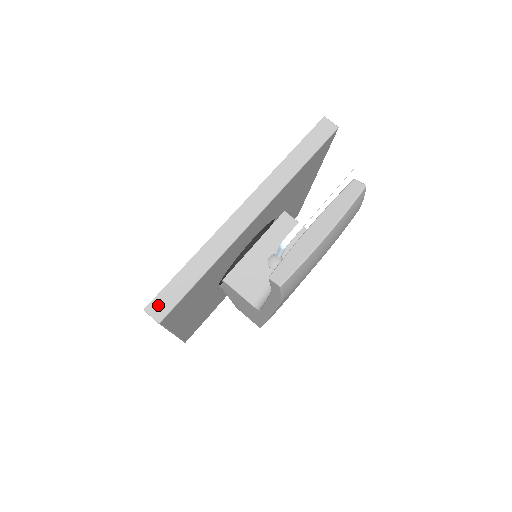
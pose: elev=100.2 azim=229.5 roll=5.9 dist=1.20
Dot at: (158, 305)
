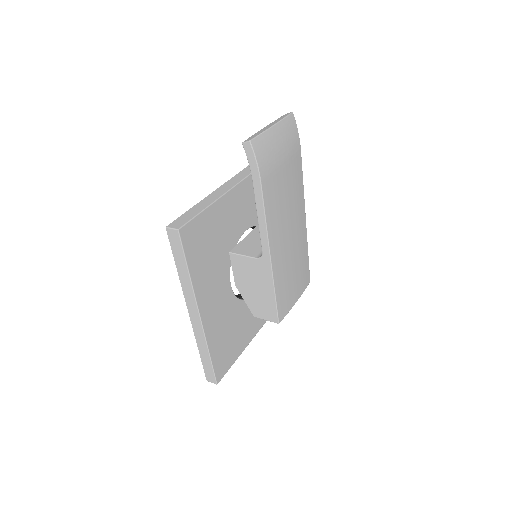
Dot at: (176, 223)
